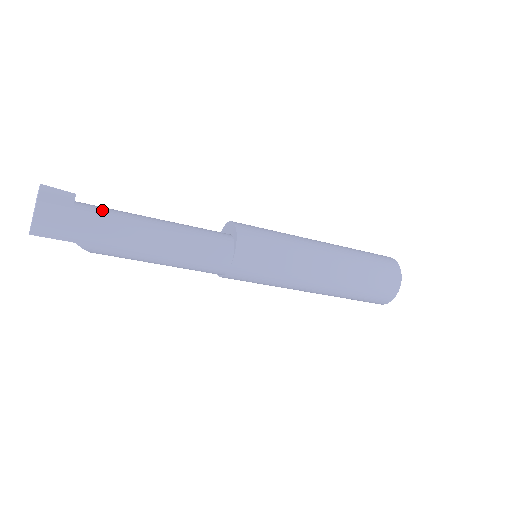
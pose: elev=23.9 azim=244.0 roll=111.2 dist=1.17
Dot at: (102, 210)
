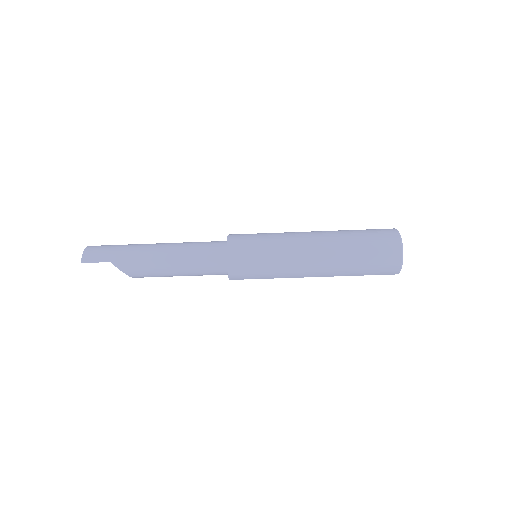
Dot at: occluded
